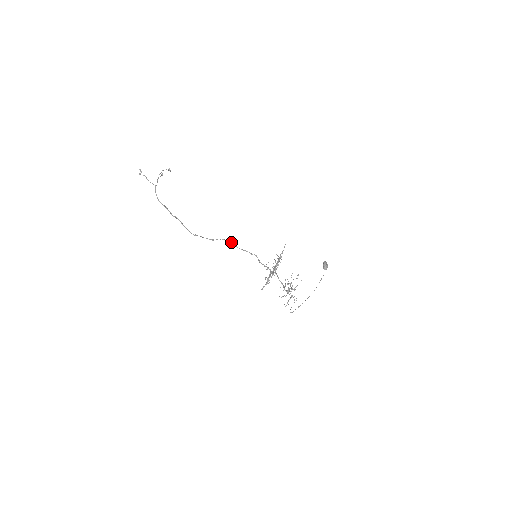
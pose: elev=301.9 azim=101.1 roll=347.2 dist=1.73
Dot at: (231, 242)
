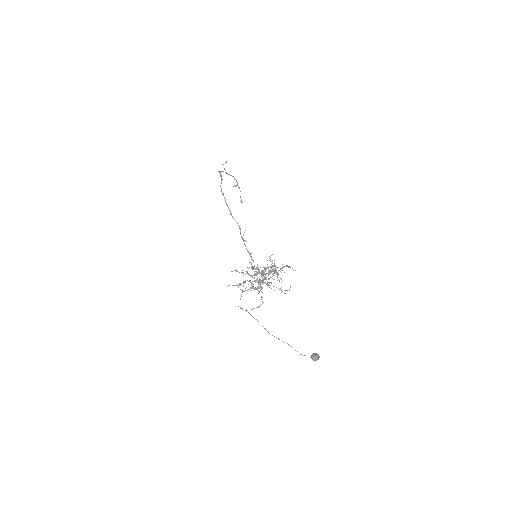
Dot at: (244, 232)
